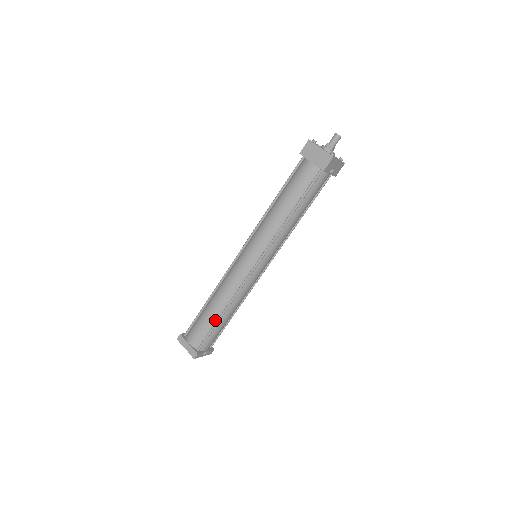
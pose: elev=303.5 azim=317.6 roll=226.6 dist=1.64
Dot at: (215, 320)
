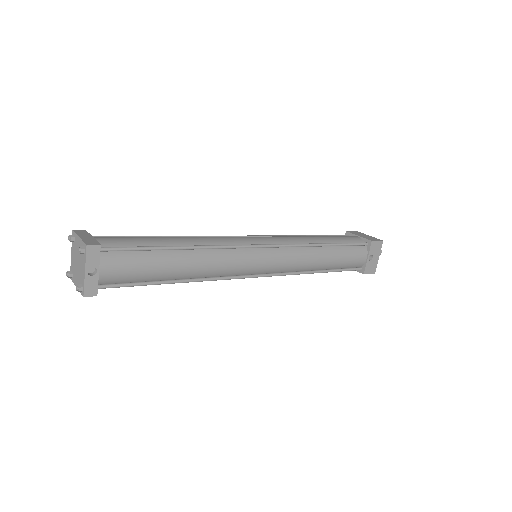
Dot at: (164, 246)
